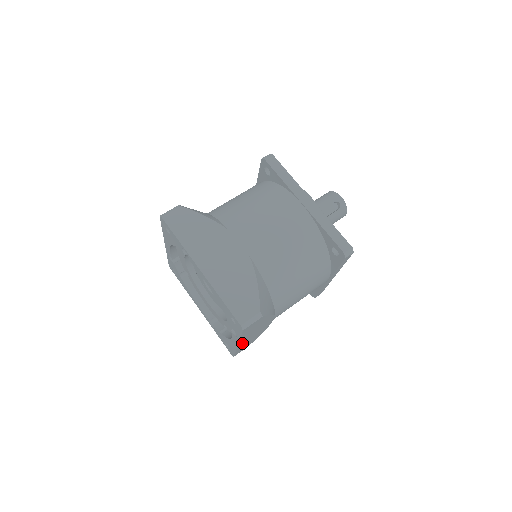
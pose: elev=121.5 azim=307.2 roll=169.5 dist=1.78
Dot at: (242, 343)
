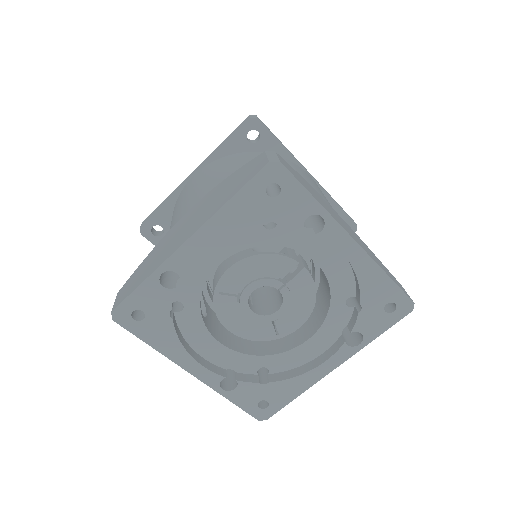
Dot at: occluded
